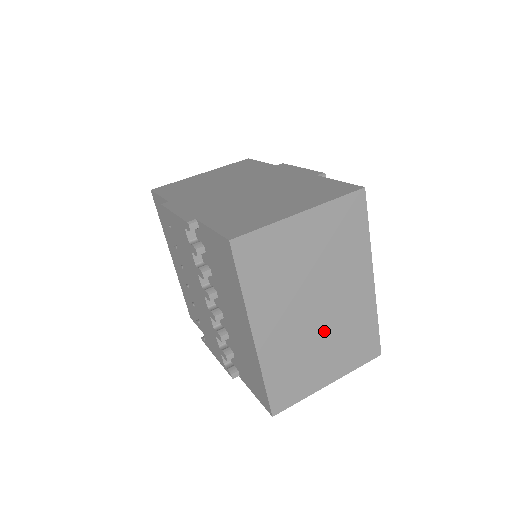
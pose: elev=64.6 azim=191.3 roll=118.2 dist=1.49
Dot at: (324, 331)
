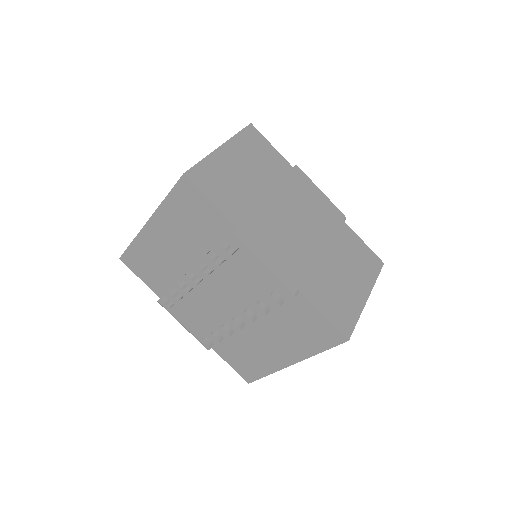
Dot at: occluded
